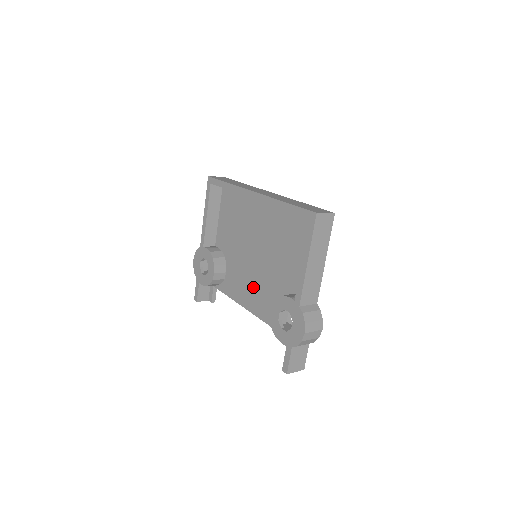
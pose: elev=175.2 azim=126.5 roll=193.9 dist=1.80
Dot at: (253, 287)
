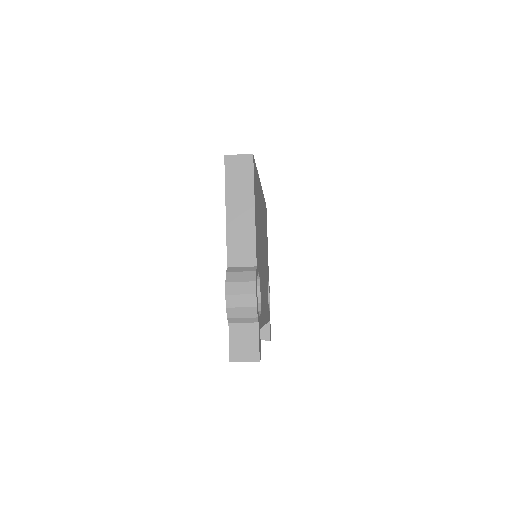
Dot at: occluded
